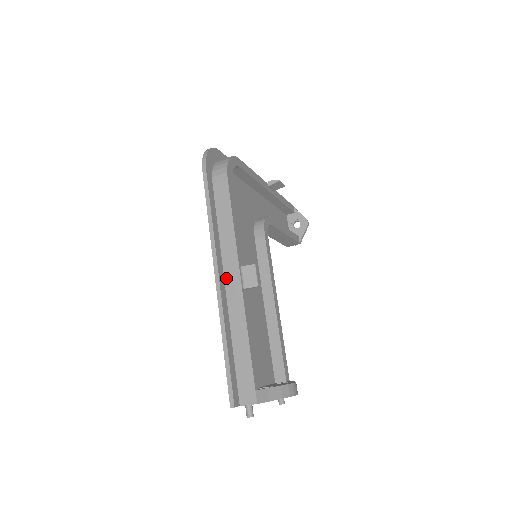
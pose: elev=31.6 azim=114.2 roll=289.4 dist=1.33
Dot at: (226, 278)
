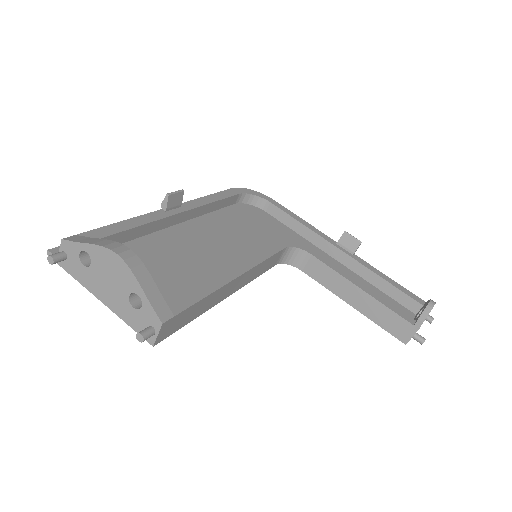
Dot at: occluded
